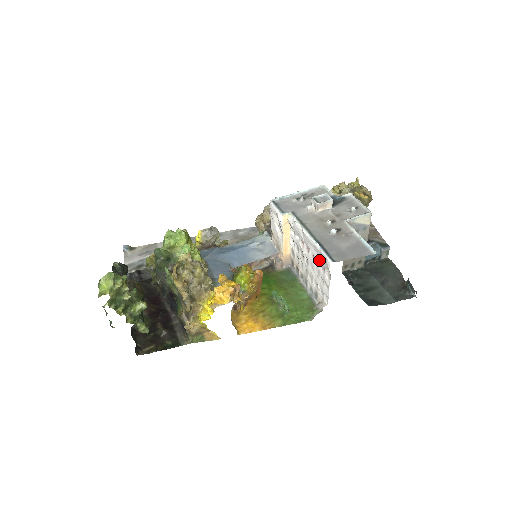
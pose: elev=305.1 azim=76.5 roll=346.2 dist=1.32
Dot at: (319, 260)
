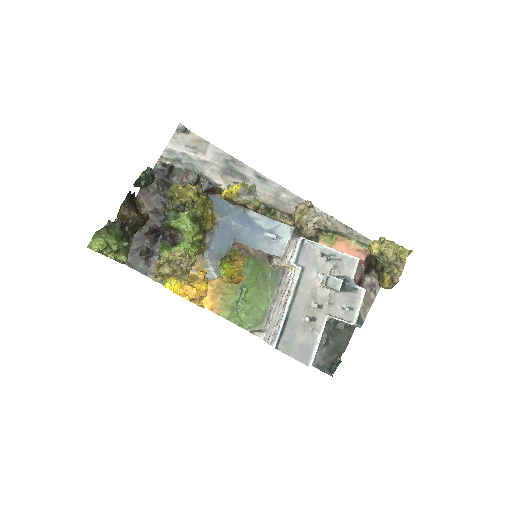
Dot at: (278, 325)
